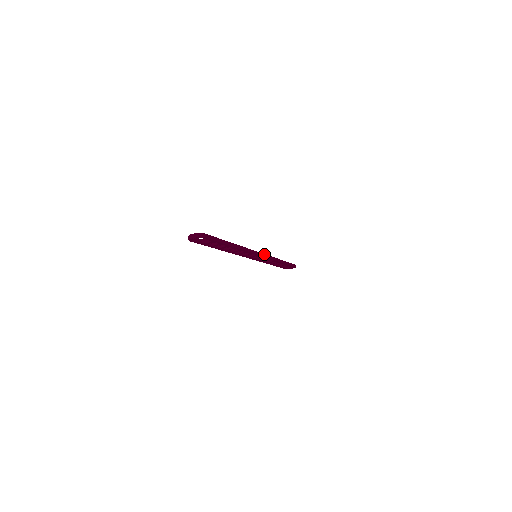
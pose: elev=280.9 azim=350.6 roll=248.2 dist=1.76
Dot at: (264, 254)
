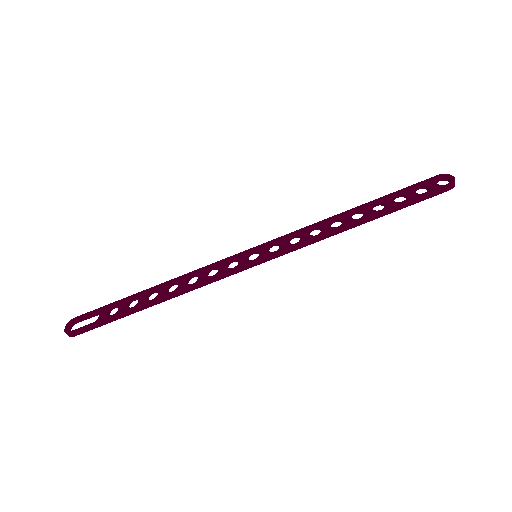
Dot at: (269, 257)
